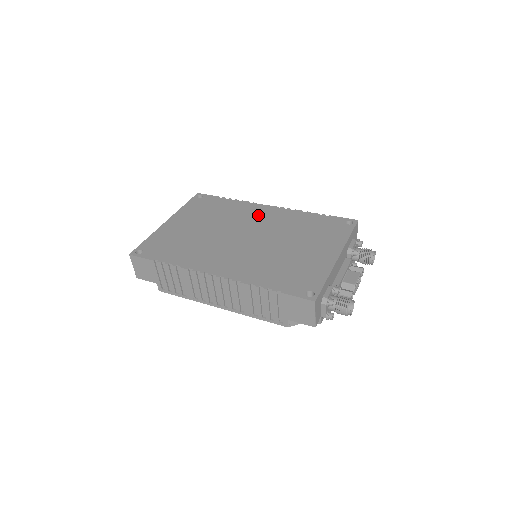
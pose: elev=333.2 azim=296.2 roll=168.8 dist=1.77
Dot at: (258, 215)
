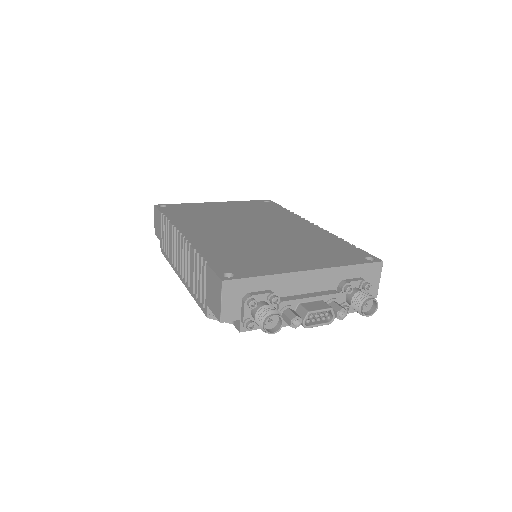
Dot at: (291, 224)
